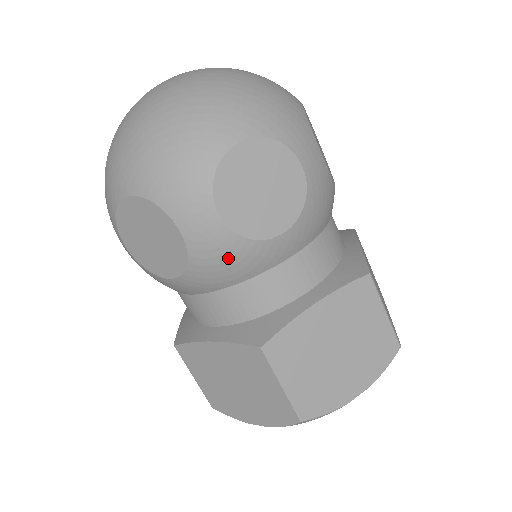
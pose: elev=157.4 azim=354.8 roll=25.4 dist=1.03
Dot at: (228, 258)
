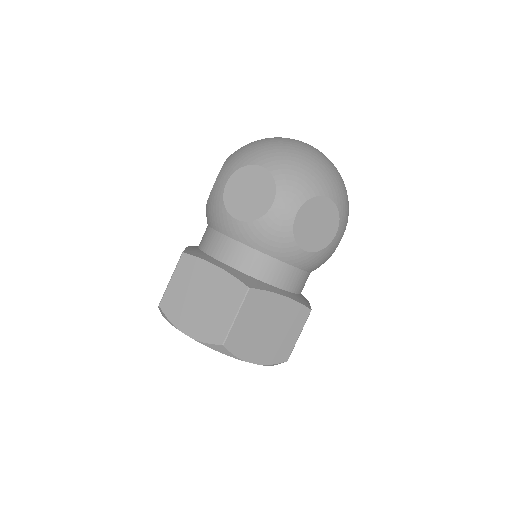
Dot at: (277, 235)
